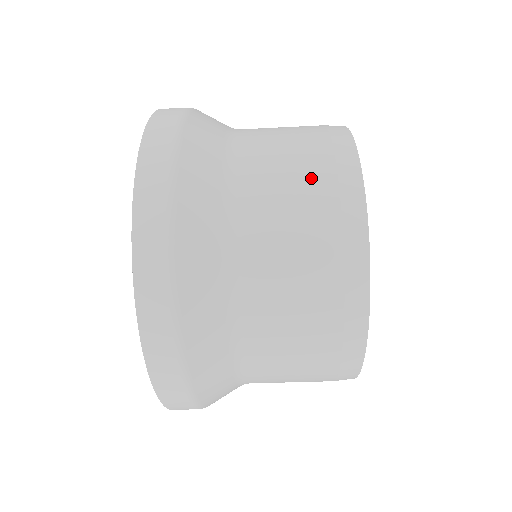
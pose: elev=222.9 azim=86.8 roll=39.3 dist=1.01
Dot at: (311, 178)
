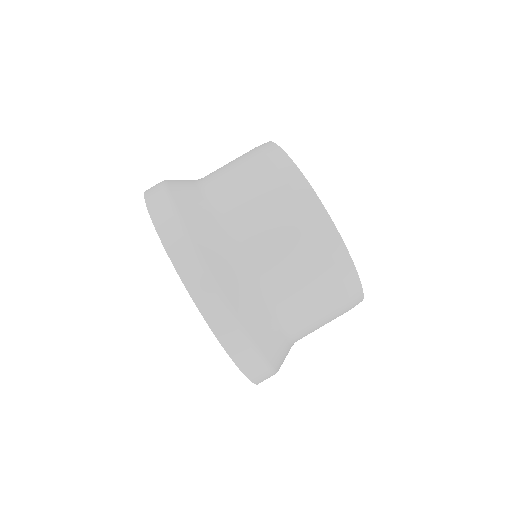
Dot at: occluded
